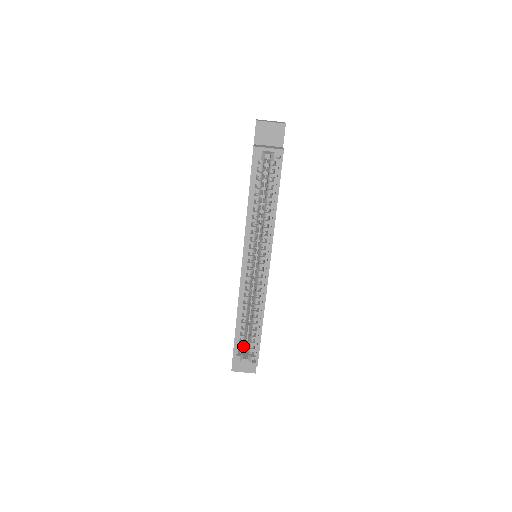
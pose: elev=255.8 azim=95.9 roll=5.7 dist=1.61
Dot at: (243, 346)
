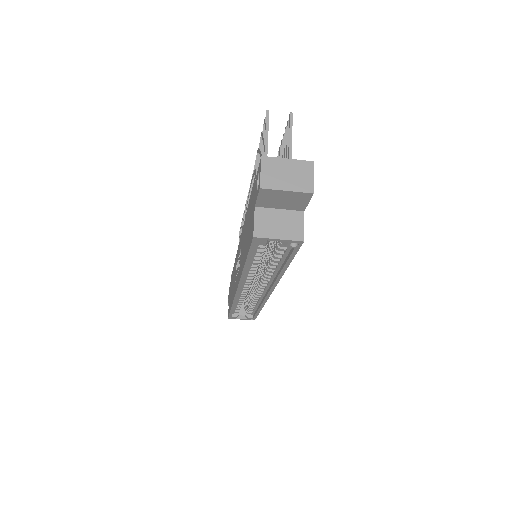
Dot at: occluded
